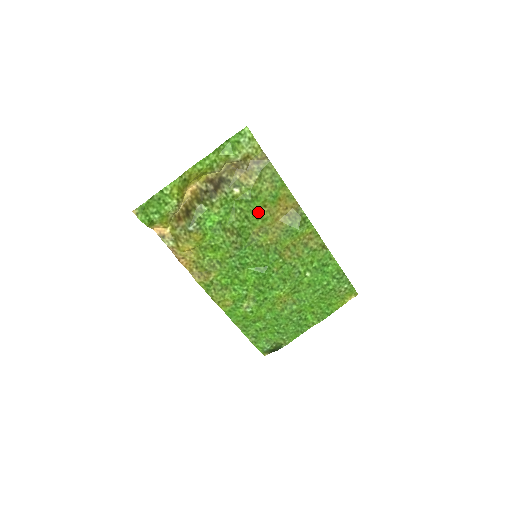
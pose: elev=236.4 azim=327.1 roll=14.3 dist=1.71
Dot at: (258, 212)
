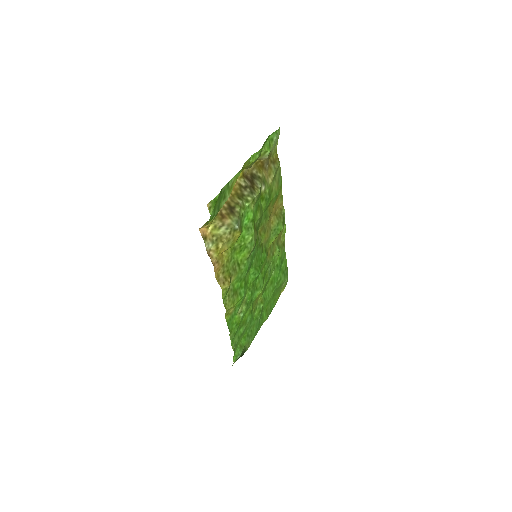
Dot at: (266, 211)
